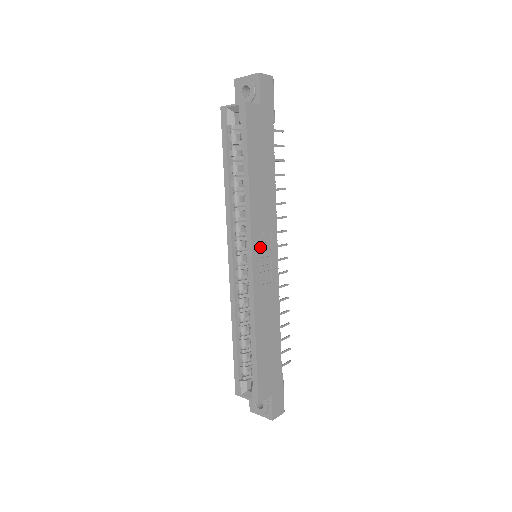
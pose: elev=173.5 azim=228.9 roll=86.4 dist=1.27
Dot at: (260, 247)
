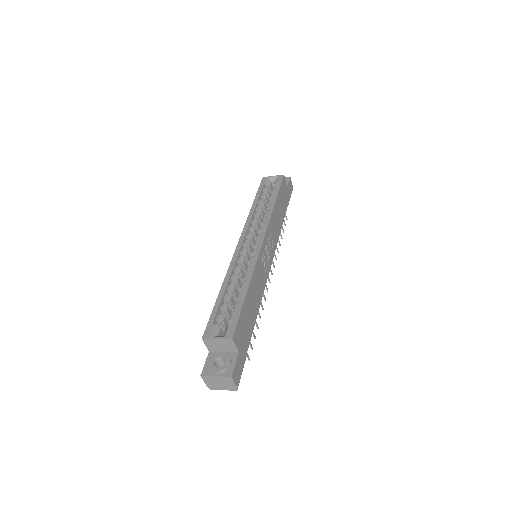
Dot at: (267, 243)
